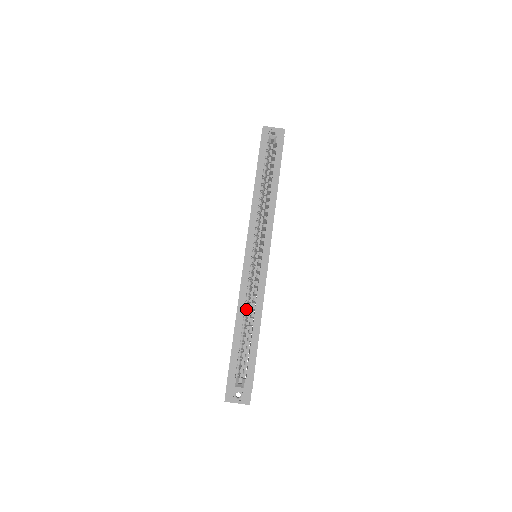
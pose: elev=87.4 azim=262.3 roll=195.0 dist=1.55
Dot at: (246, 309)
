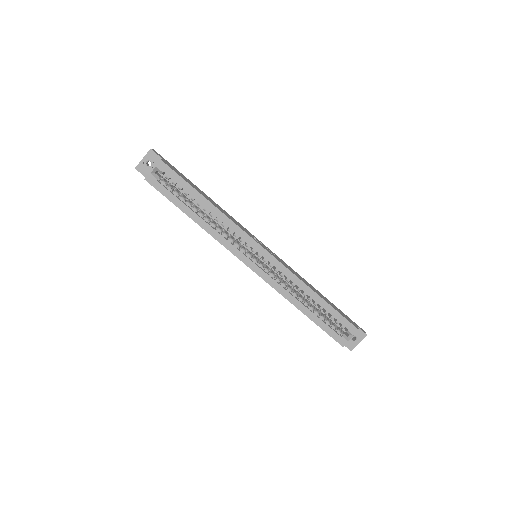
Dot at: (296, 296)
